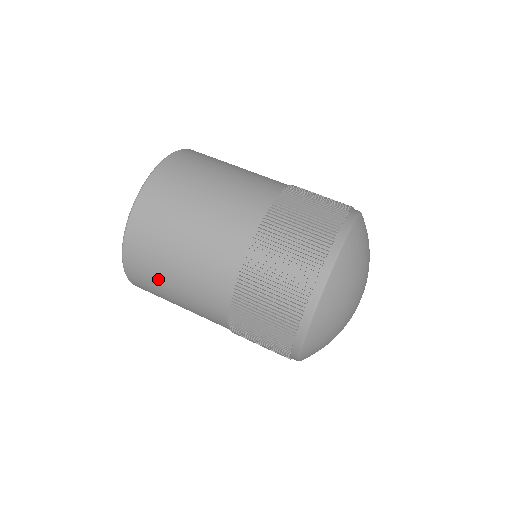
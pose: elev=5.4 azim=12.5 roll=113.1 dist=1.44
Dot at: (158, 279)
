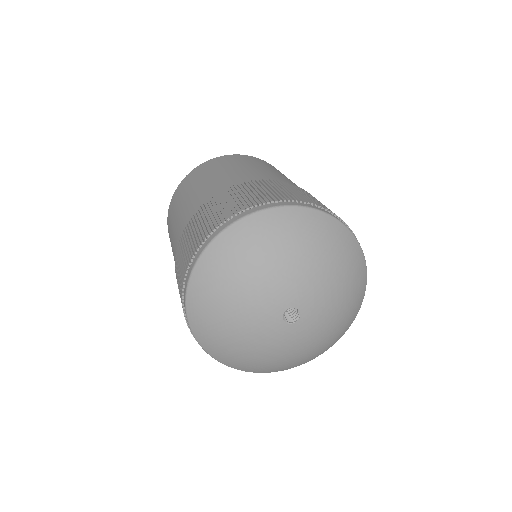
Dot at: occluded
